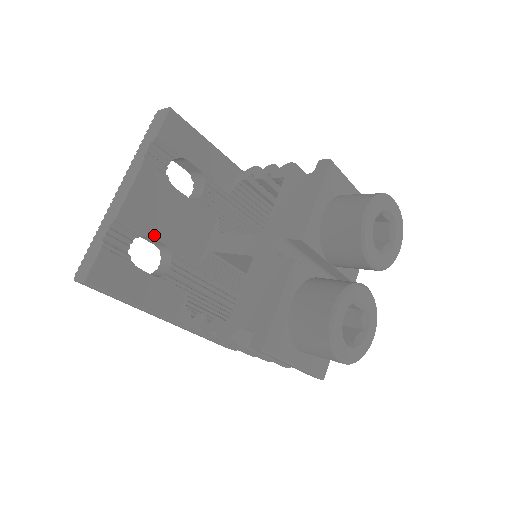
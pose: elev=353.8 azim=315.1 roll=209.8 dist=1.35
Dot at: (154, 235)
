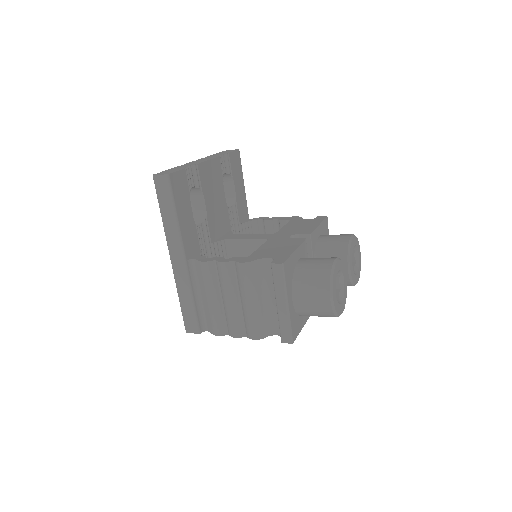
Dot at: (205, 196)
